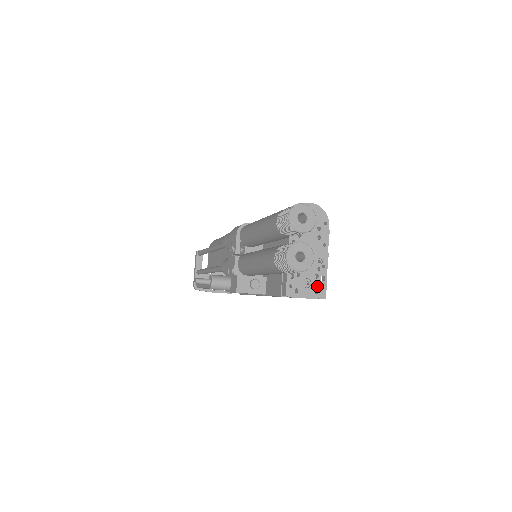
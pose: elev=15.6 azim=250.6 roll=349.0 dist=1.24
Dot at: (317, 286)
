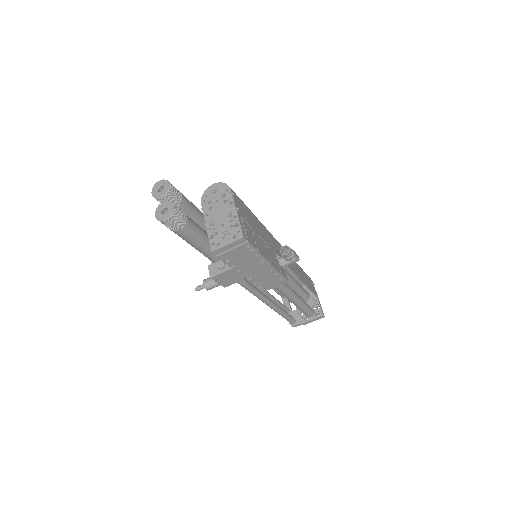
Dot at: (234, 233)
